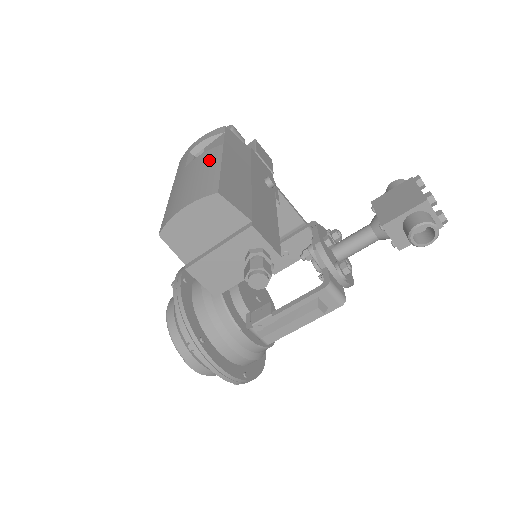
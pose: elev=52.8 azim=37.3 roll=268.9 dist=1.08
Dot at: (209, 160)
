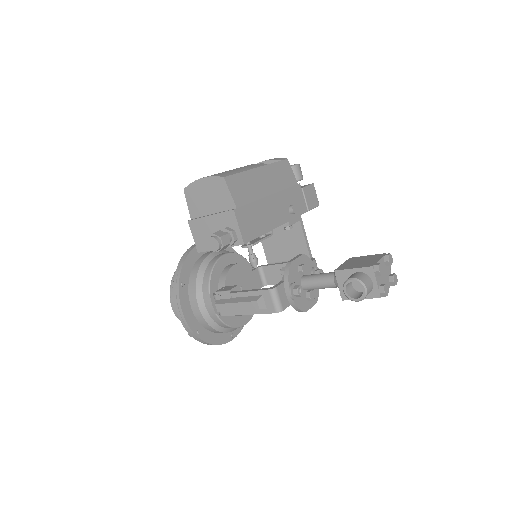
Dot at: (249, 166)
